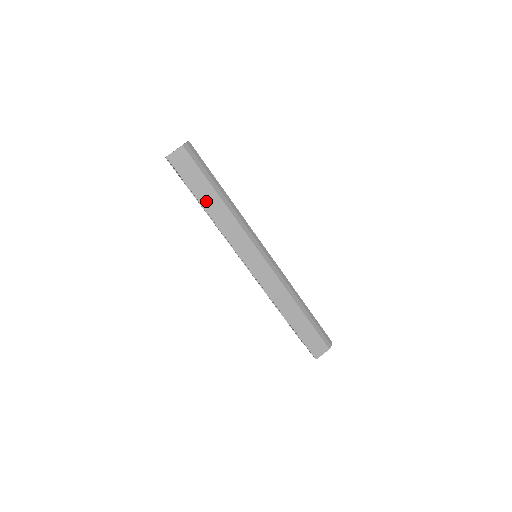
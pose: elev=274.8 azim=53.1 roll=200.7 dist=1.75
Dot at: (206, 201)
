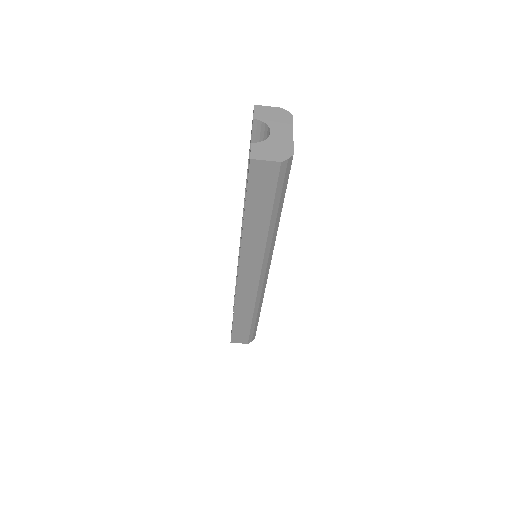
Dot at: (252, 218)
